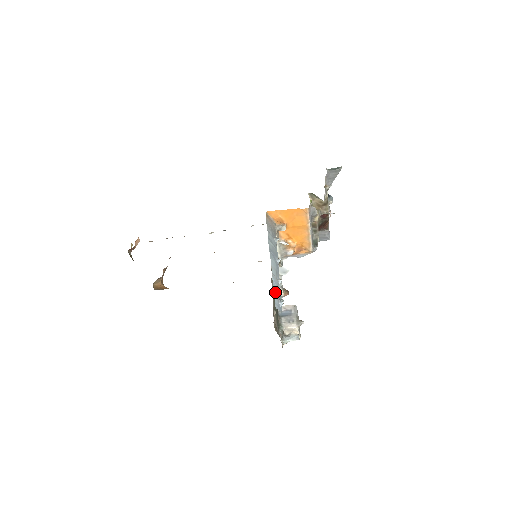
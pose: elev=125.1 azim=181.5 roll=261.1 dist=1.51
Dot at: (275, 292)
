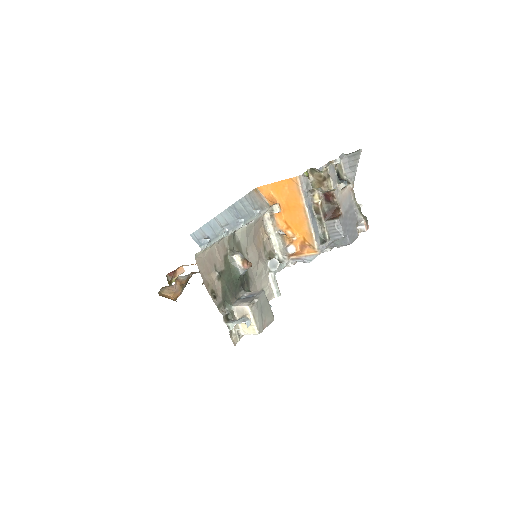
Dot at: (204, 228)
